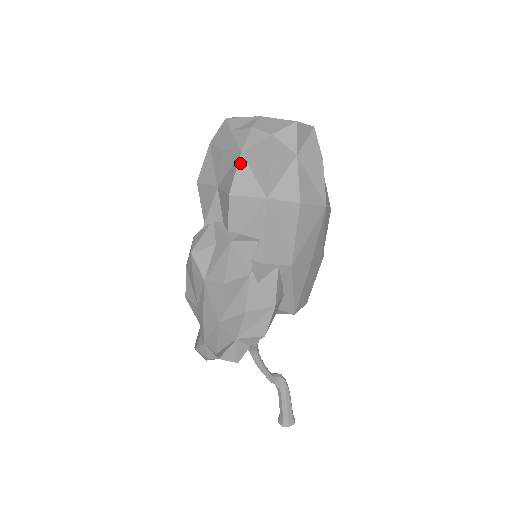
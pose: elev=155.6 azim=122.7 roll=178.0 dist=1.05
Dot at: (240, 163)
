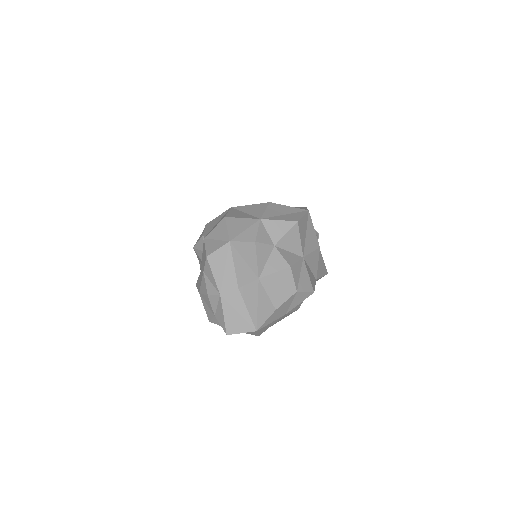
Dot at: occluded
